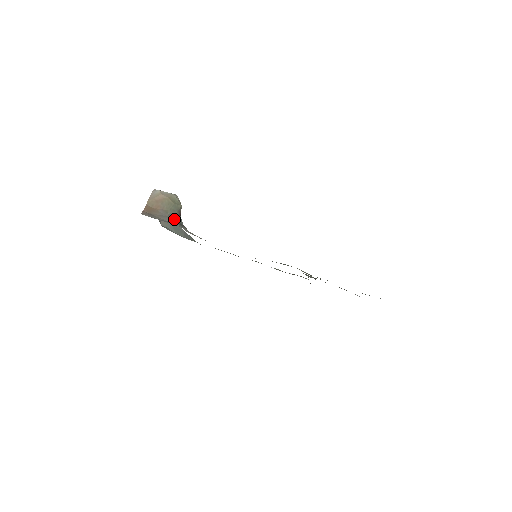
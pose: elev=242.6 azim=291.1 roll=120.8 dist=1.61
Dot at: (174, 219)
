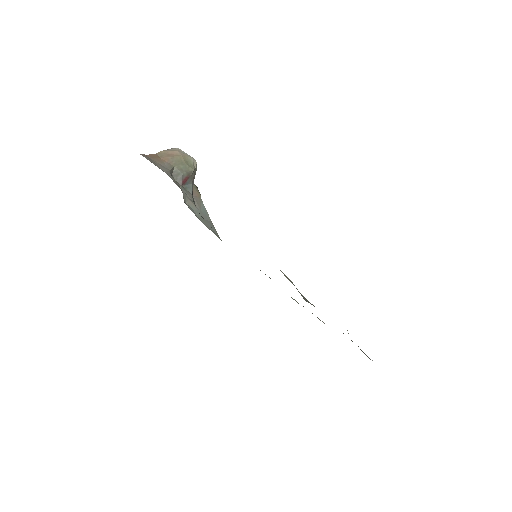
Dot at: (178, 179)
